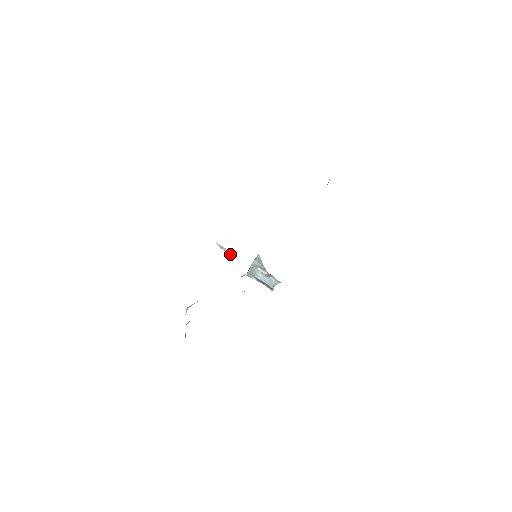
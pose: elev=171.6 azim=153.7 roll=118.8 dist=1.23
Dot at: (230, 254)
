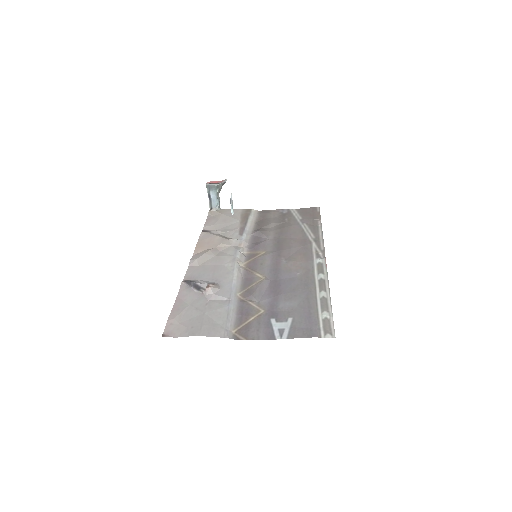
Dot at: (232, 211)
